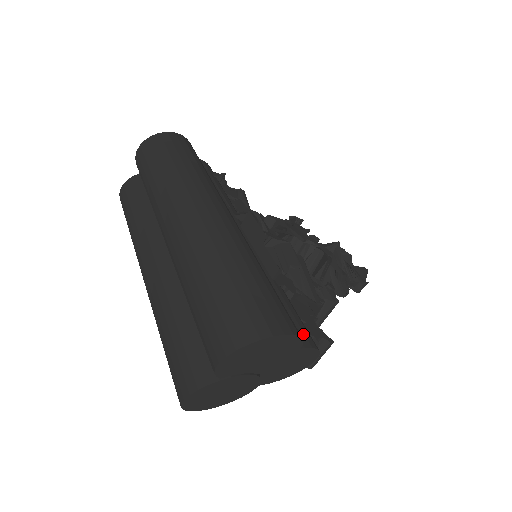
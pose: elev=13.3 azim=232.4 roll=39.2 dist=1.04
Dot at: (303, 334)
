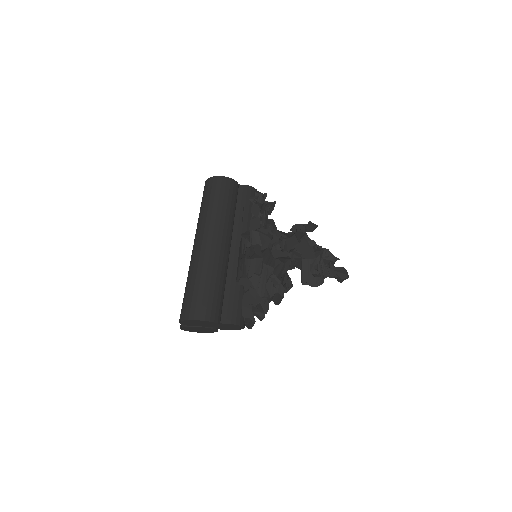
Dot at: (231, 316)
